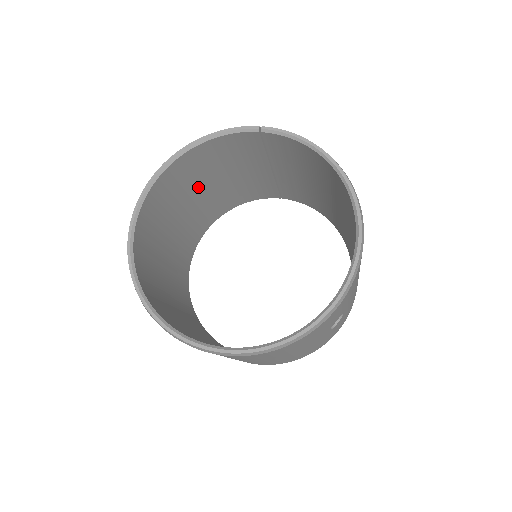
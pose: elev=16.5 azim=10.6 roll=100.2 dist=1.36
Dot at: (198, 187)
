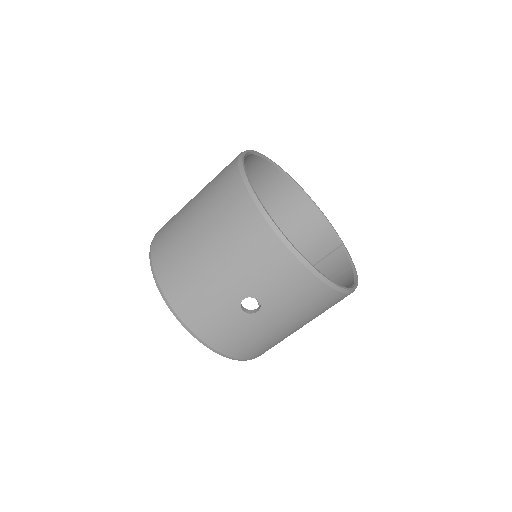
Dot at: occluded
